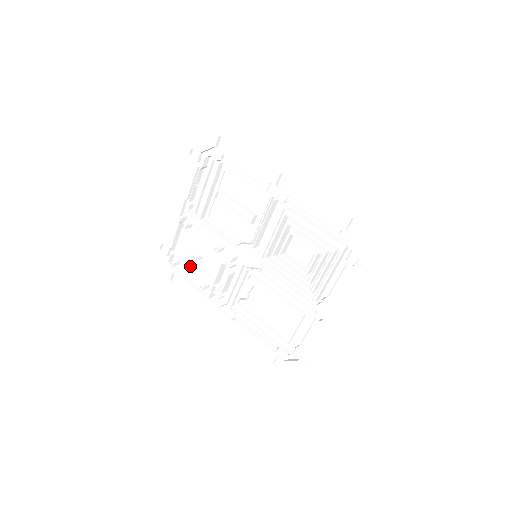
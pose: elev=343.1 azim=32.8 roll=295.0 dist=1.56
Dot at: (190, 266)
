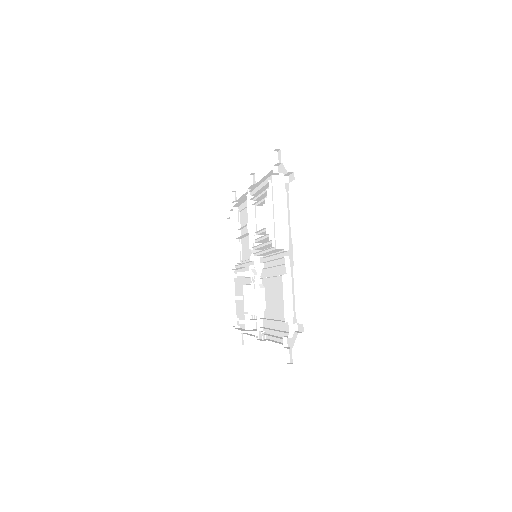
Dot at: (242, 315)
